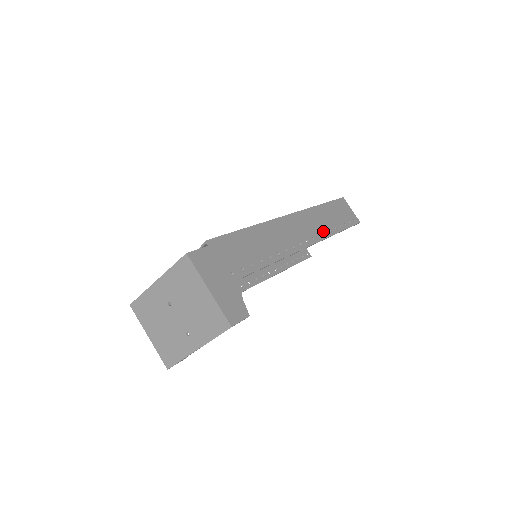
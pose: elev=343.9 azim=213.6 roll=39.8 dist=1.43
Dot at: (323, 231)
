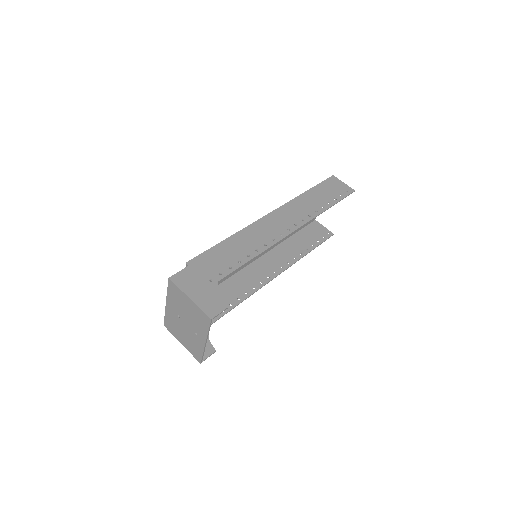
Dot at: (307, 215)
